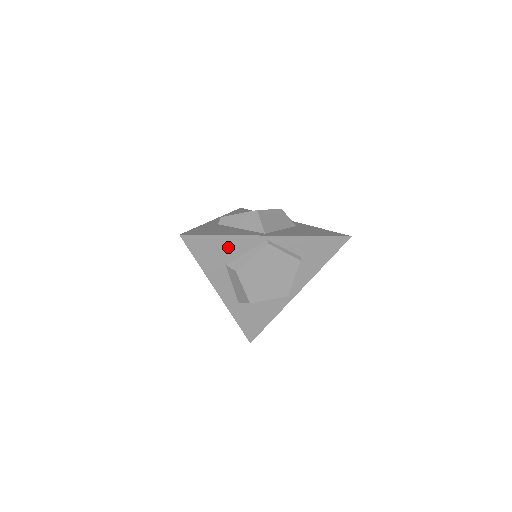
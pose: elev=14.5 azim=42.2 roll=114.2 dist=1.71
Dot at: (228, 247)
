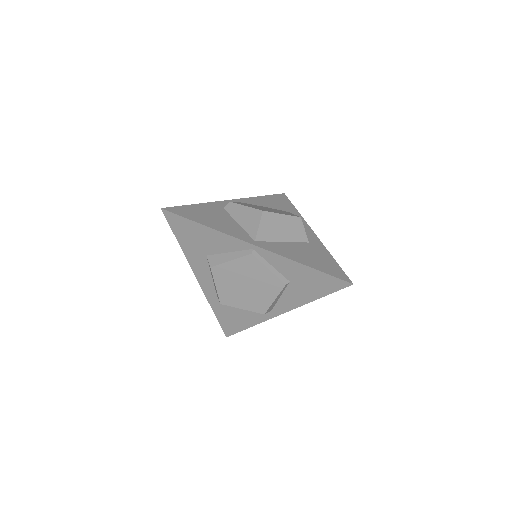
Dot at: (210, 239)
